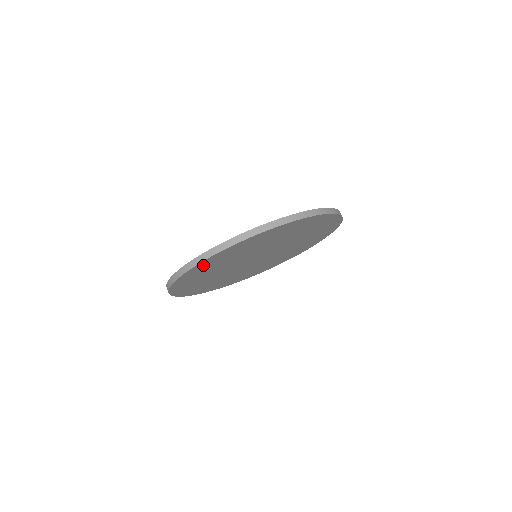
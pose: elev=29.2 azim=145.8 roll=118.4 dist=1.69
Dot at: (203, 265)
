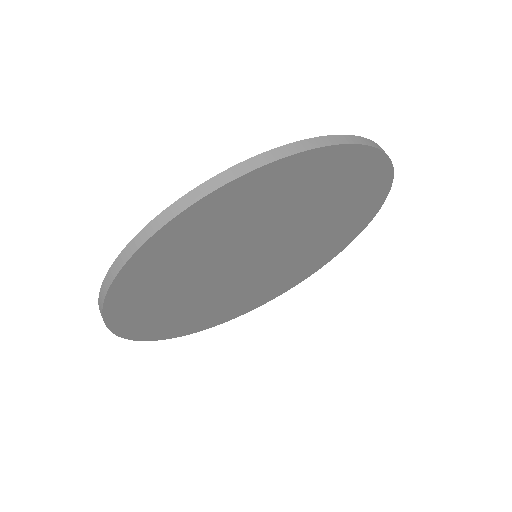
Dot at: (182, 228)
